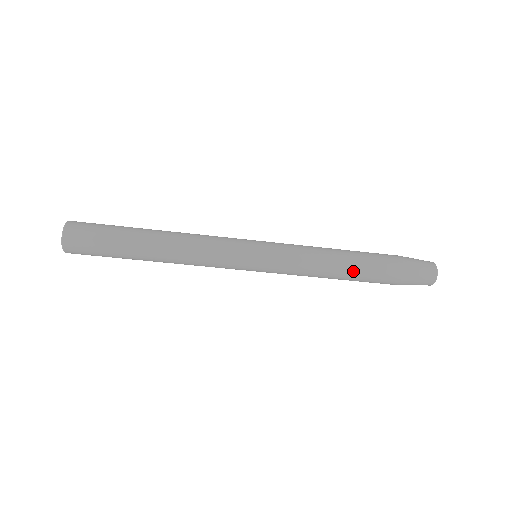
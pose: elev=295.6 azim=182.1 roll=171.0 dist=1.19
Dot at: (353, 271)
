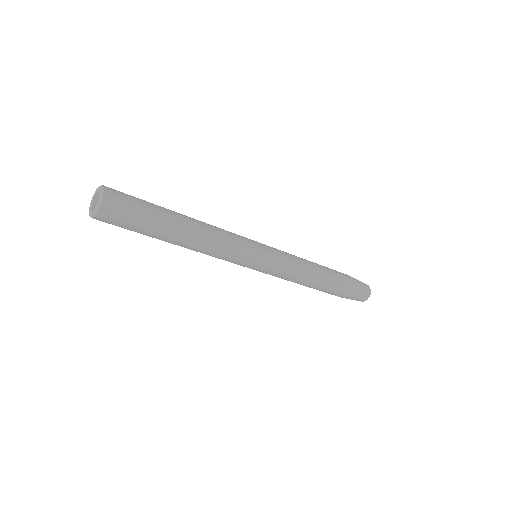
Dot at: (322, 284)
